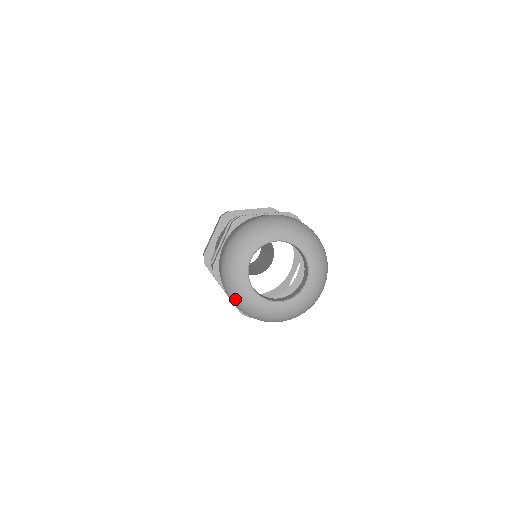
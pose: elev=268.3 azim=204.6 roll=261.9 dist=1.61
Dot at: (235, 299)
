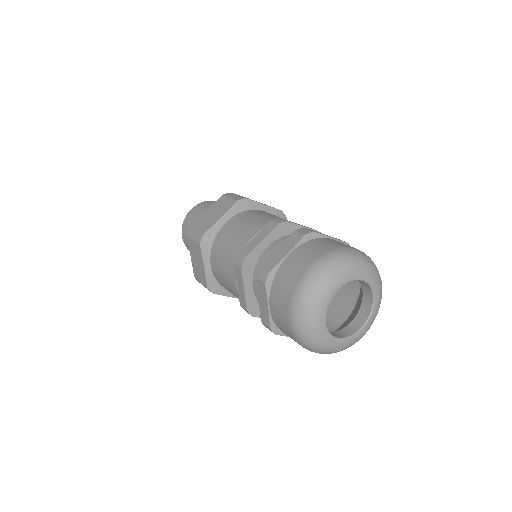
Dot at: (325, 353)
